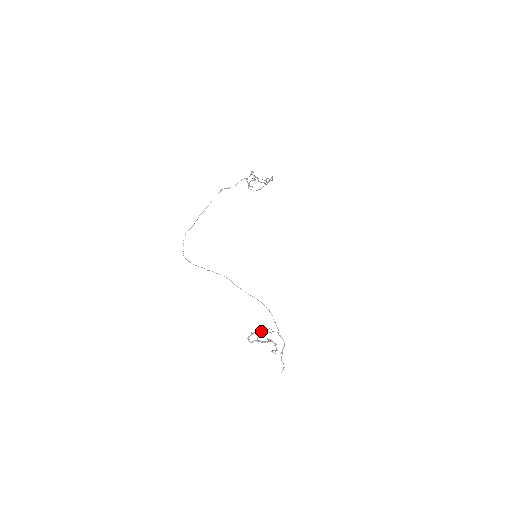
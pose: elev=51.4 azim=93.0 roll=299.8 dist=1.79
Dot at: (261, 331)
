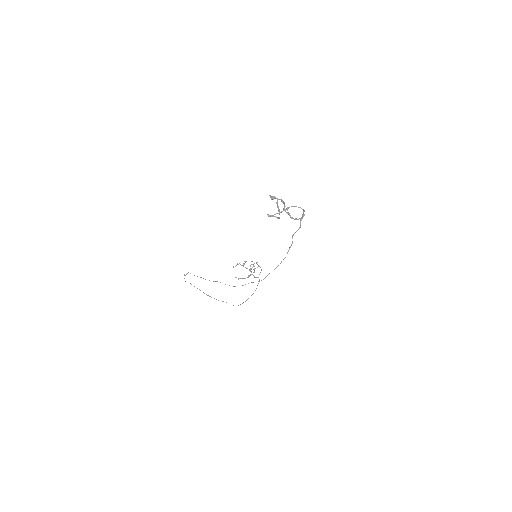
Dot at: occluded
